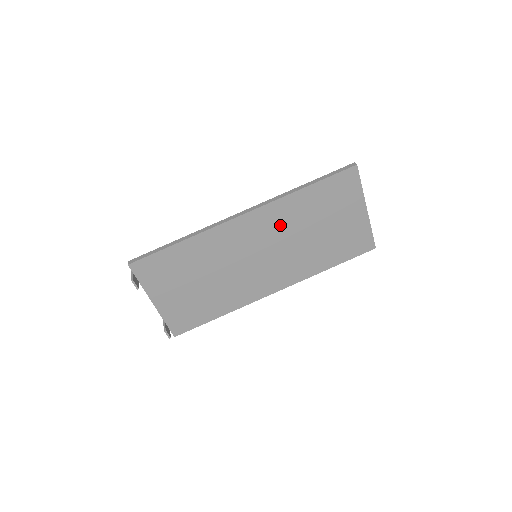
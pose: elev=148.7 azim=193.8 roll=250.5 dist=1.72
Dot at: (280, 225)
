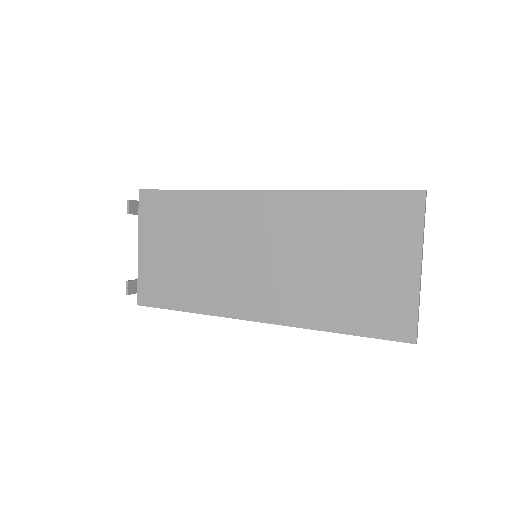
Dot at: (296, 227)
